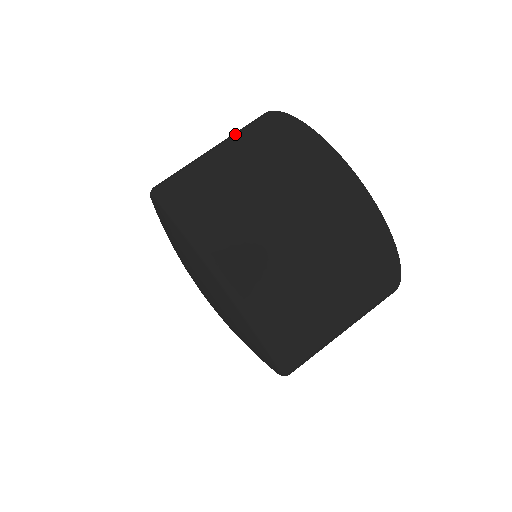
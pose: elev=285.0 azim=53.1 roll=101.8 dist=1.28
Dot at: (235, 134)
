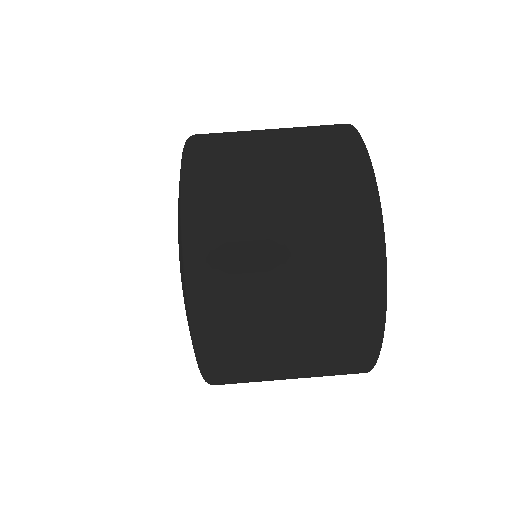
Dot at: occluded
